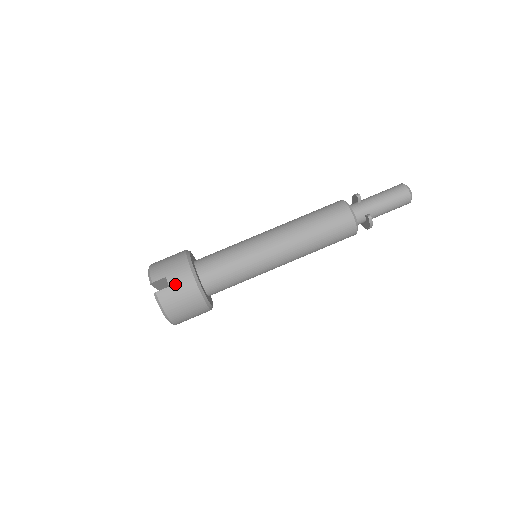
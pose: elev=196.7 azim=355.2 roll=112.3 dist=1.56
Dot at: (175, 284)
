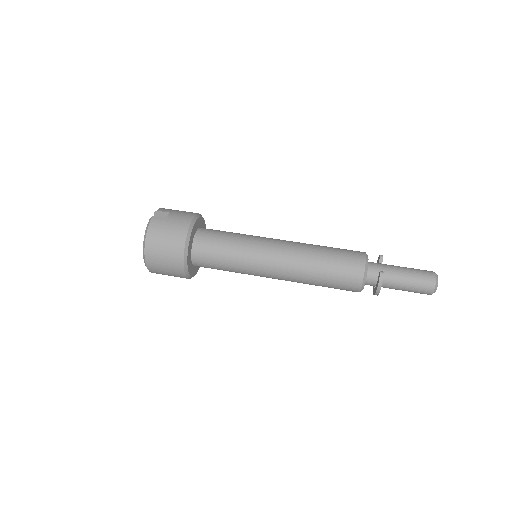
Dot at: (172, 219)
